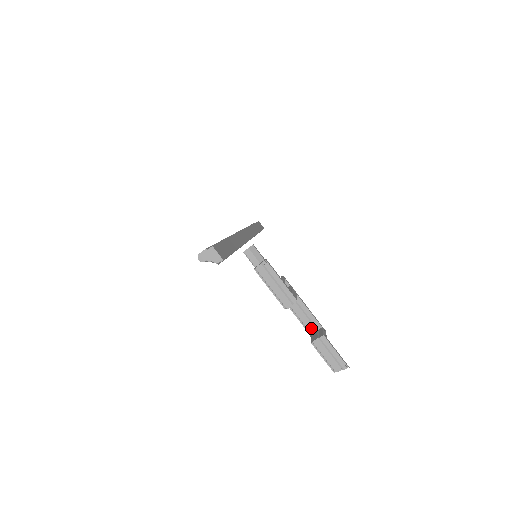
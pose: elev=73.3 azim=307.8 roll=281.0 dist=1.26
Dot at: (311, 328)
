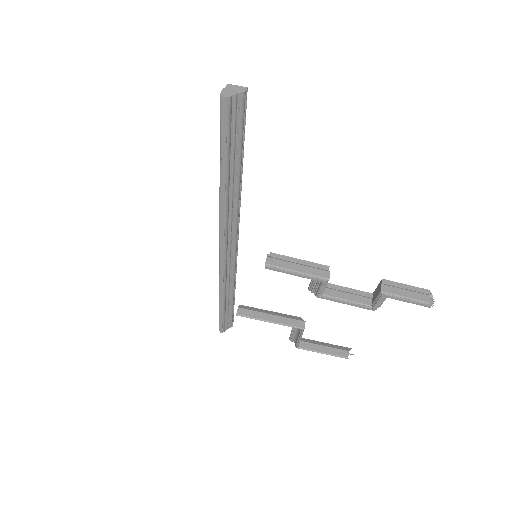
Dot at: (365, 301)
